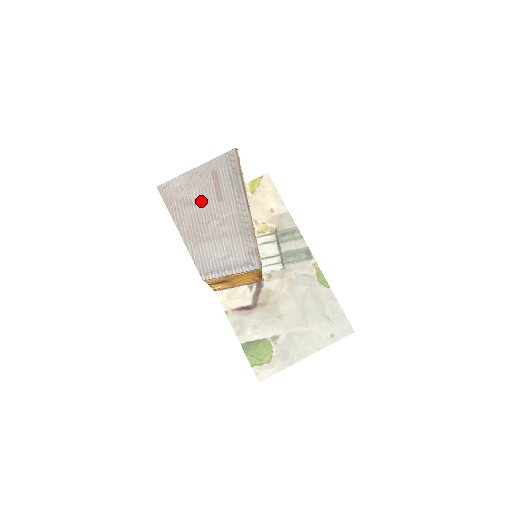
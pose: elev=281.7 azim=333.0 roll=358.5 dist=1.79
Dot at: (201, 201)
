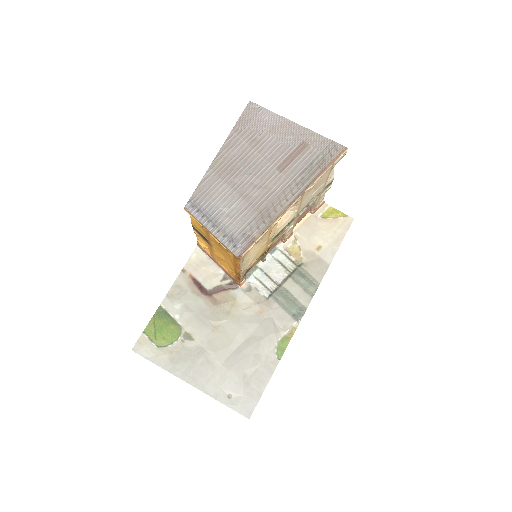
Dot at: (266, 151)
